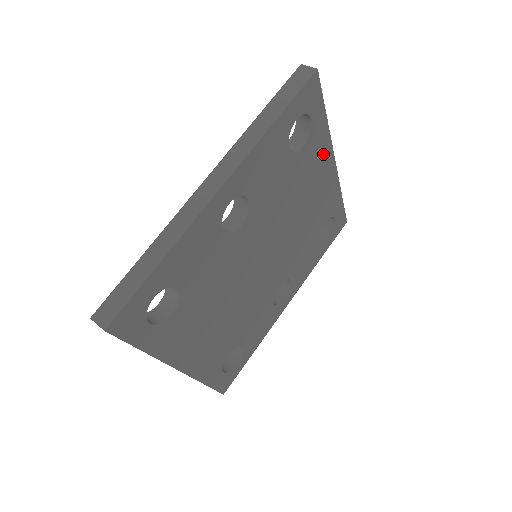
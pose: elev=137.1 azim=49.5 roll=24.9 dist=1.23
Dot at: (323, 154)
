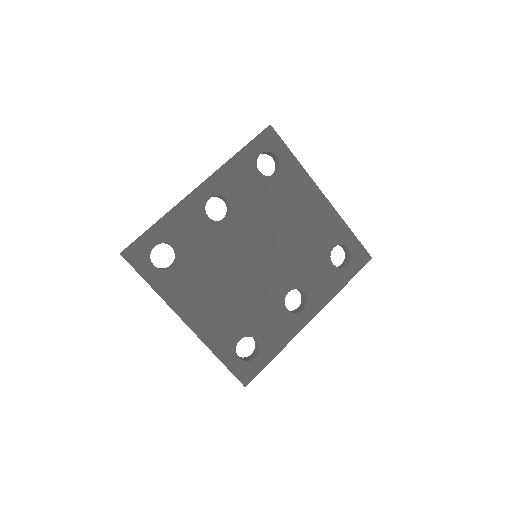
Dot at: (303, 184)
